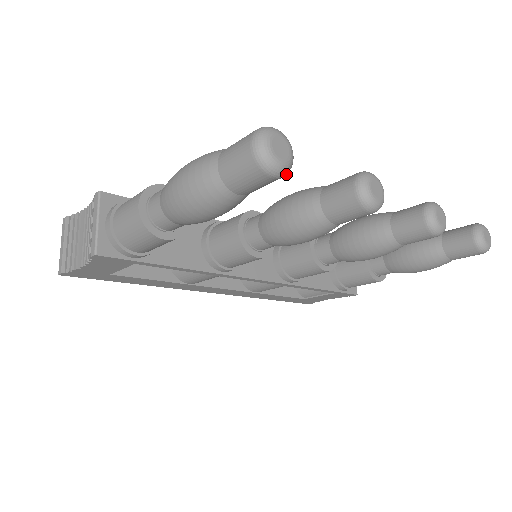
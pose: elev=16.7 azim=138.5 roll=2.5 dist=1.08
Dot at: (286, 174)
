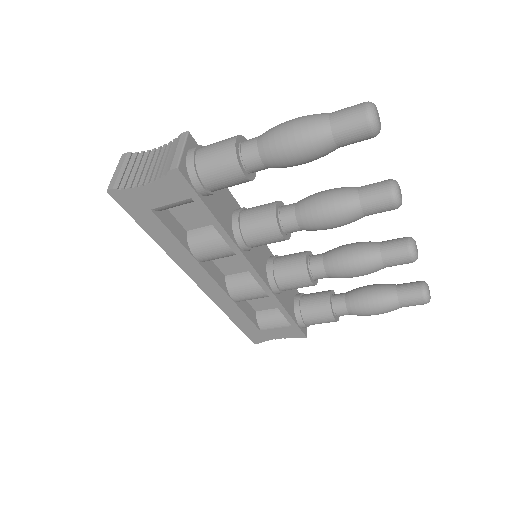
Dot at: (375, 136)
